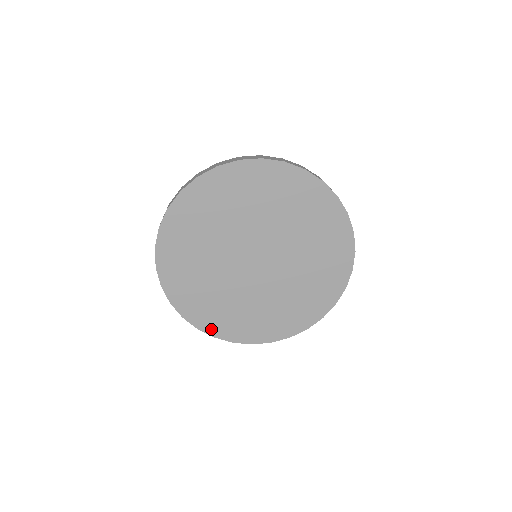
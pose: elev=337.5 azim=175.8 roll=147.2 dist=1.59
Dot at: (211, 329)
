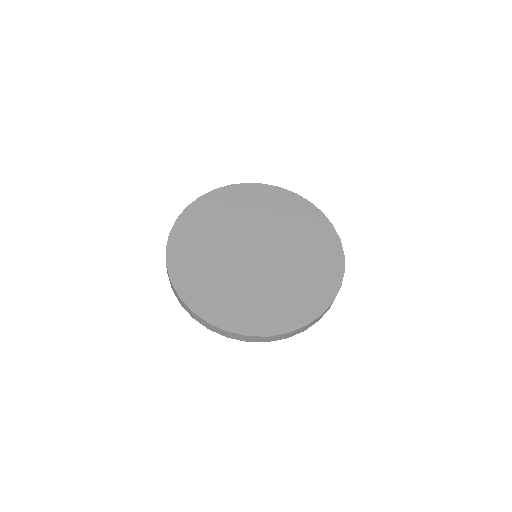
Dot at: (193, 302)
